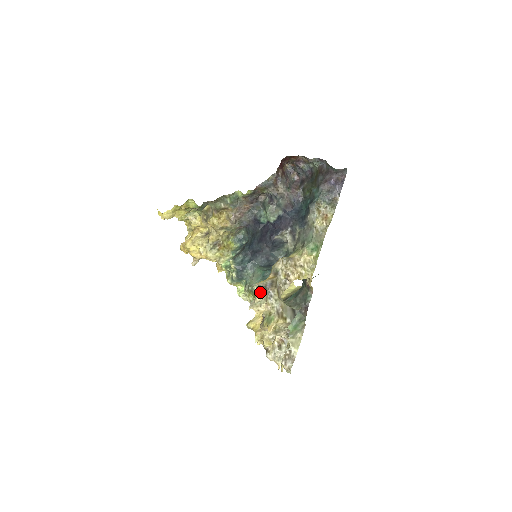
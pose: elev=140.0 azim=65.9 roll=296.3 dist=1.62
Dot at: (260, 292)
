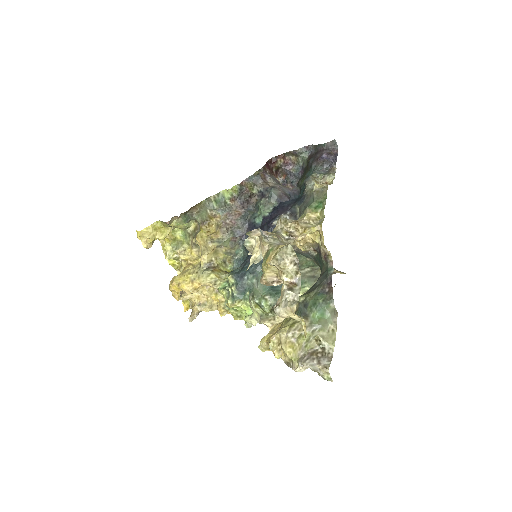
Dot at: (255, 246)
